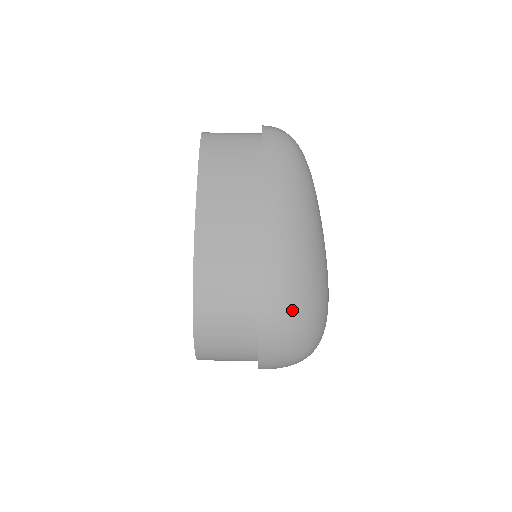
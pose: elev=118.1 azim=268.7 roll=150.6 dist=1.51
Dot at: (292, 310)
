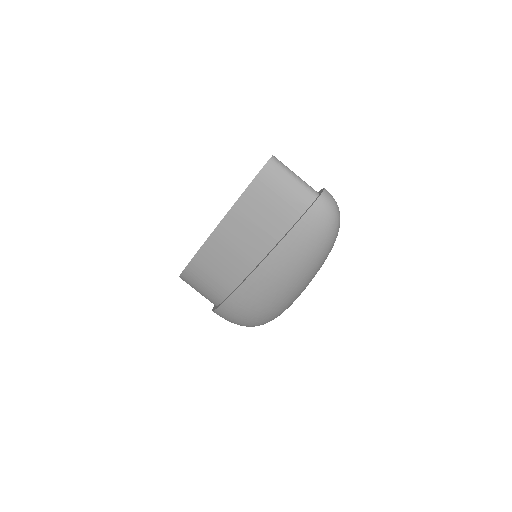
Dot at: (243, 317)
